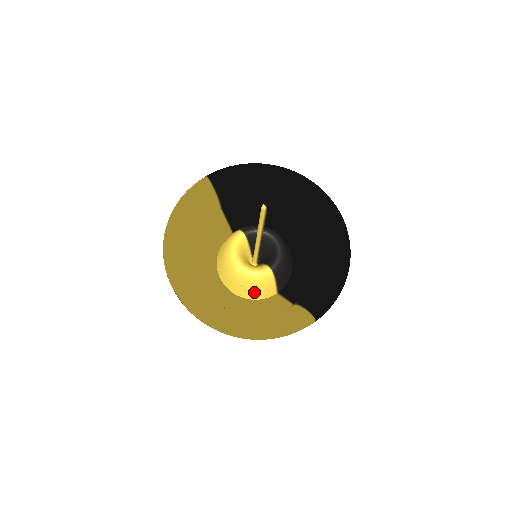
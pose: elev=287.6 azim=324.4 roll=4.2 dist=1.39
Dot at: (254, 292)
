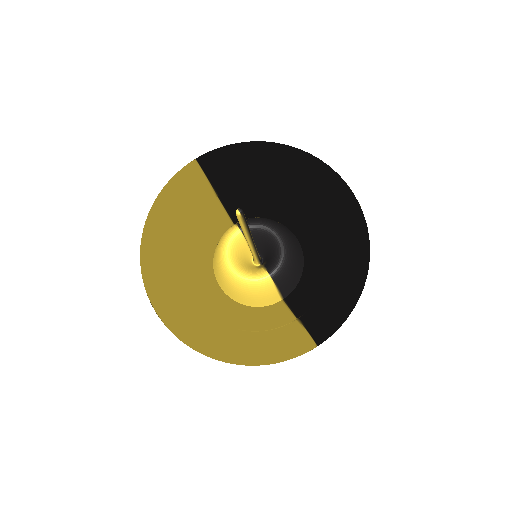
Dot at: (252, 300)
